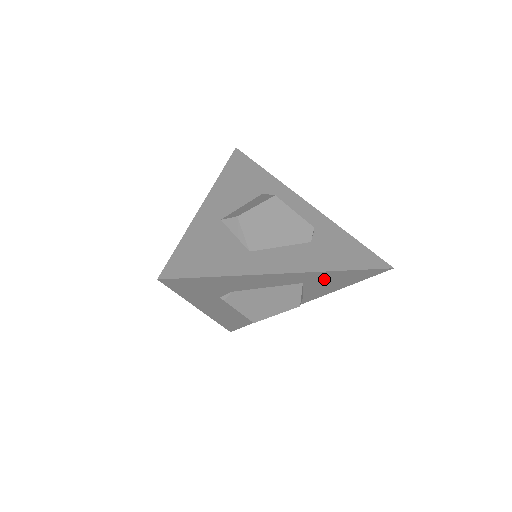
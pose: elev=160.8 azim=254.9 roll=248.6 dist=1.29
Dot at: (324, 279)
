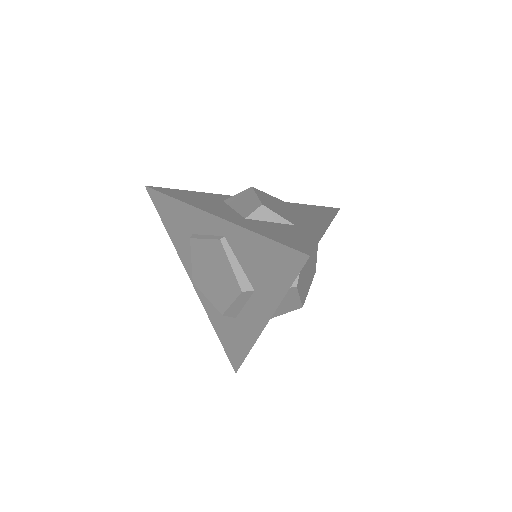
Dot at: occluded
